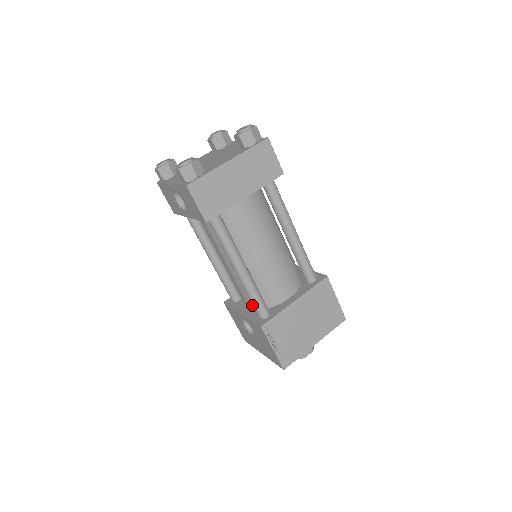
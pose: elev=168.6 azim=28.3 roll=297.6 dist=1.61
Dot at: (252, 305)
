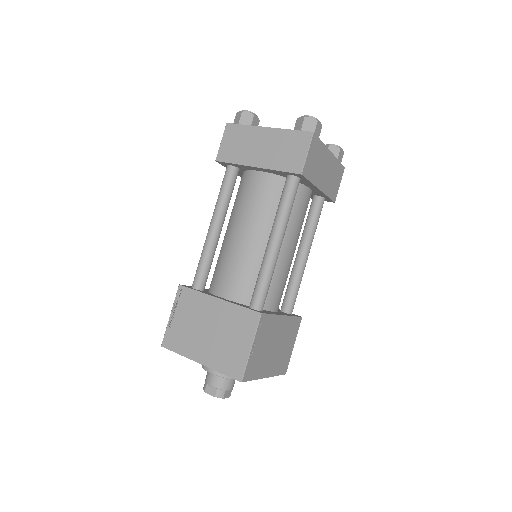
Dot at: occluded
